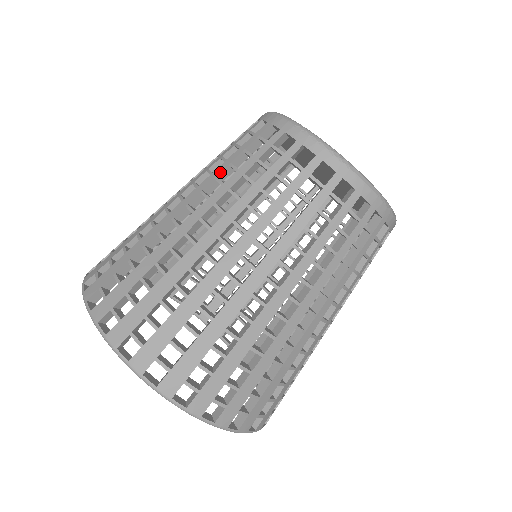
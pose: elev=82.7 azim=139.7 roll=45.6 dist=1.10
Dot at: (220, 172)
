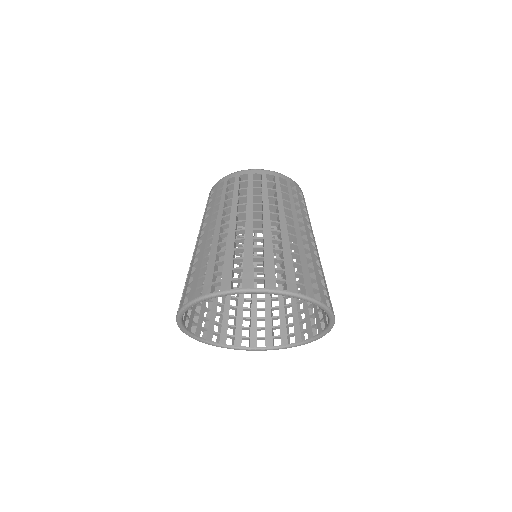
Dot at: occluded
